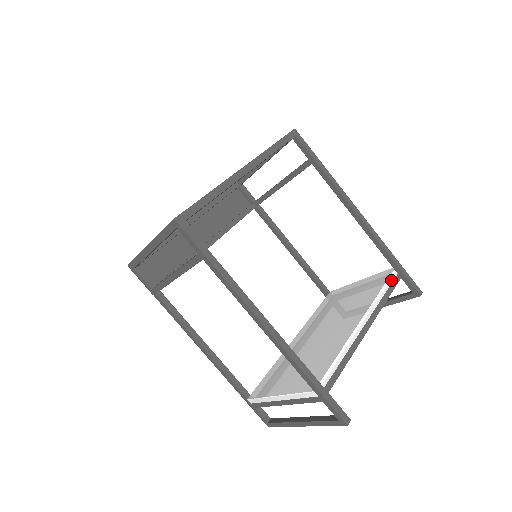
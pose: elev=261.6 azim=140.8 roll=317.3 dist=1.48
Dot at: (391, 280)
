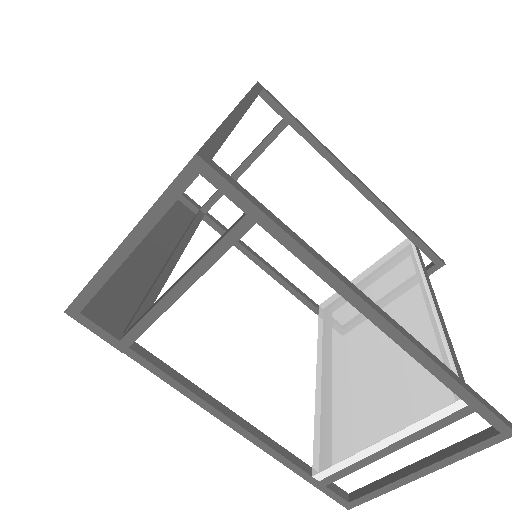
Dot at: (415, 251)
